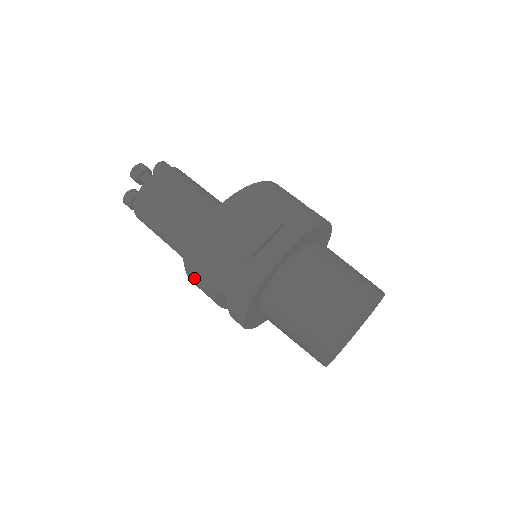
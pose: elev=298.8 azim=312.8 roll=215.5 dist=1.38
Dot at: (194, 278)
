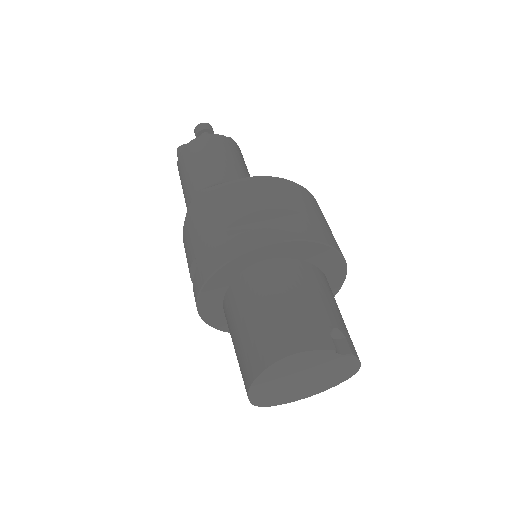
Dot at: (185, 238)
